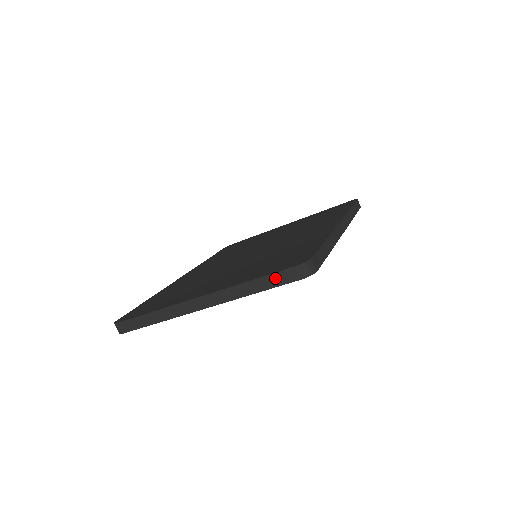
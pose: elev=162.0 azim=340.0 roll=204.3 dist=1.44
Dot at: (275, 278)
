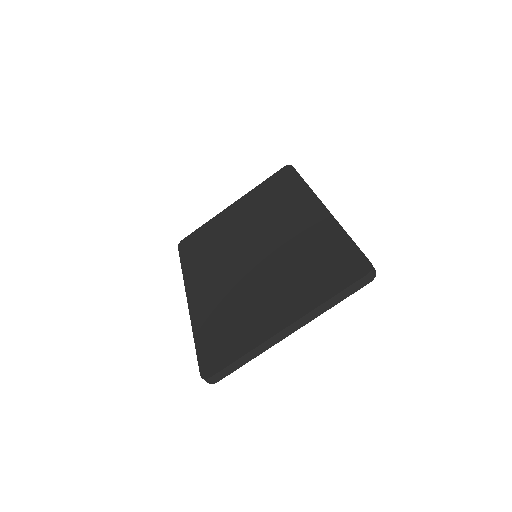
Dot at: (351, 289)
